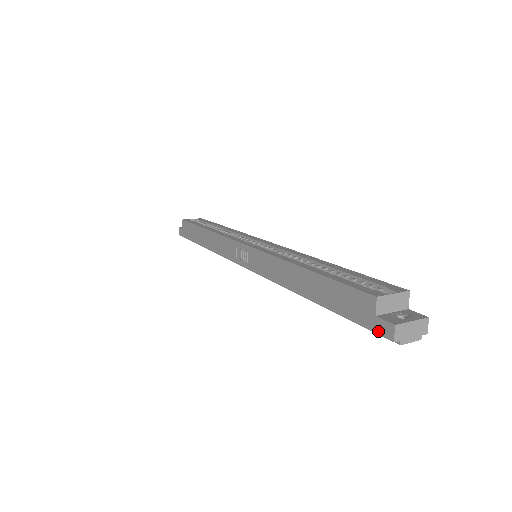
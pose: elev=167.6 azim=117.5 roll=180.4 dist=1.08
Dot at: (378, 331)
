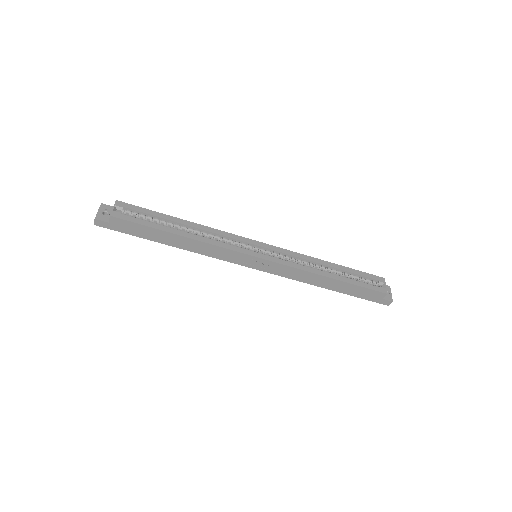
Dot at: (381, 303)
